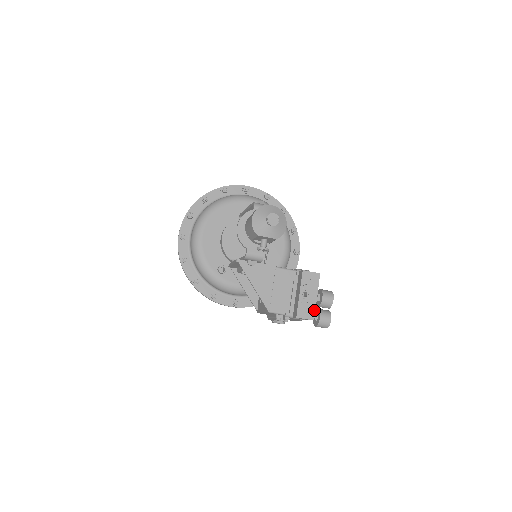
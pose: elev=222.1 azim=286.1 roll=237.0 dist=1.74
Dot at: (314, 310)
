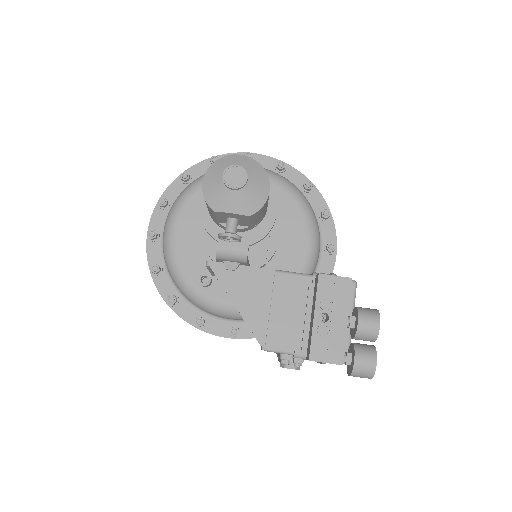
Dot at: (342, 346)
